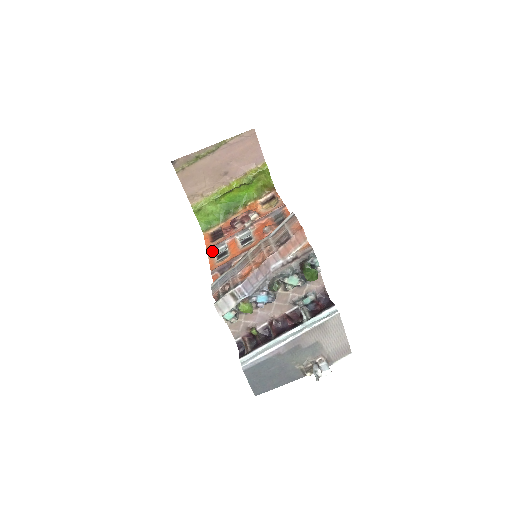
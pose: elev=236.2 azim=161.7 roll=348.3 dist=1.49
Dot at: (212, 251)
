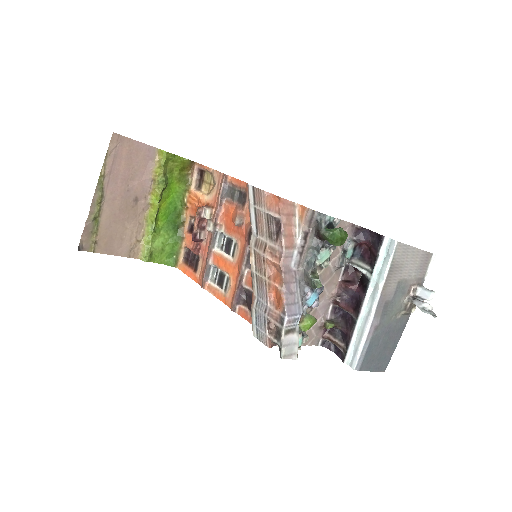
Dot at: (207, 283)
